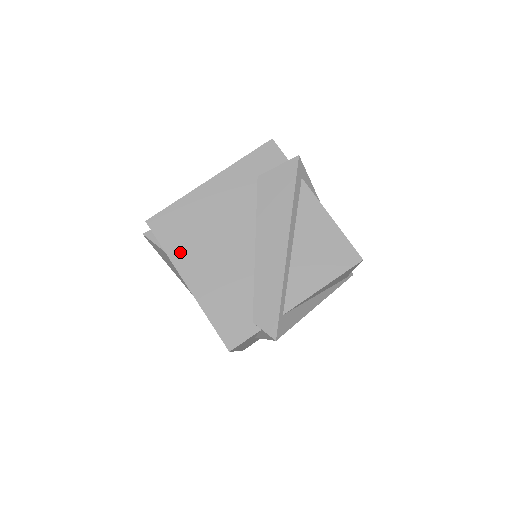
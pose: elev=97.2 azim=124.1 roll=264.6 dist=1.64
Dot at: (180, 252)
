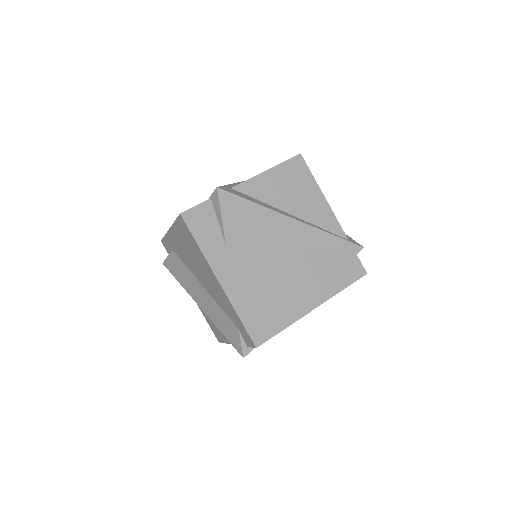
Dot at: occluded
